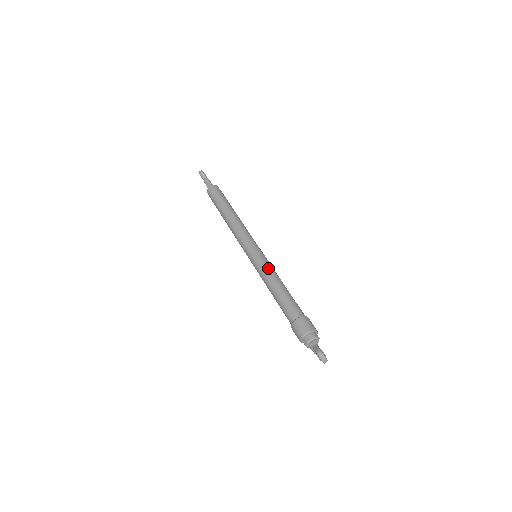
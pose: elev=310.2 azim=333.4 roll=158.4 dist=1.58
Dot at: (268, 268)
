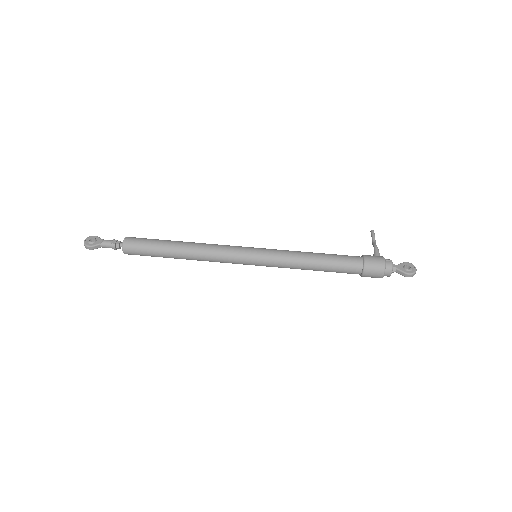
Dot at: (286, 262)
